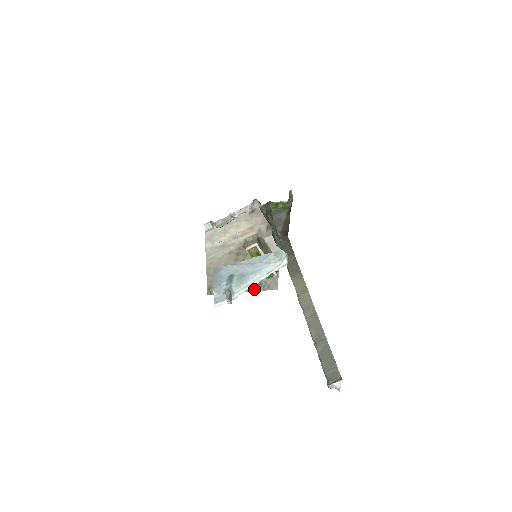
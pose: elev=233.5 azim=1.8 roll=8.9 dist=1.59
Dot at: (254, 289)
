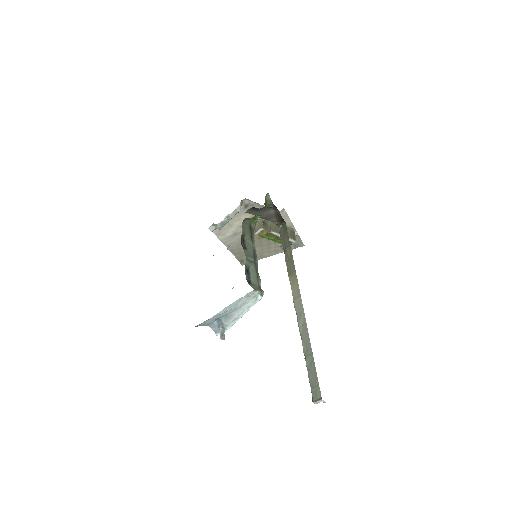
Dot at: (282, 251)
